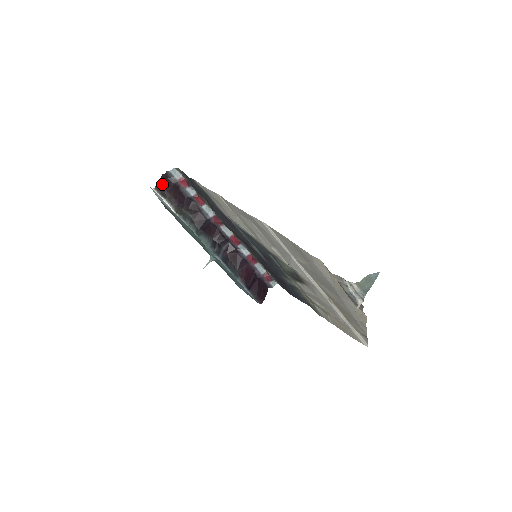
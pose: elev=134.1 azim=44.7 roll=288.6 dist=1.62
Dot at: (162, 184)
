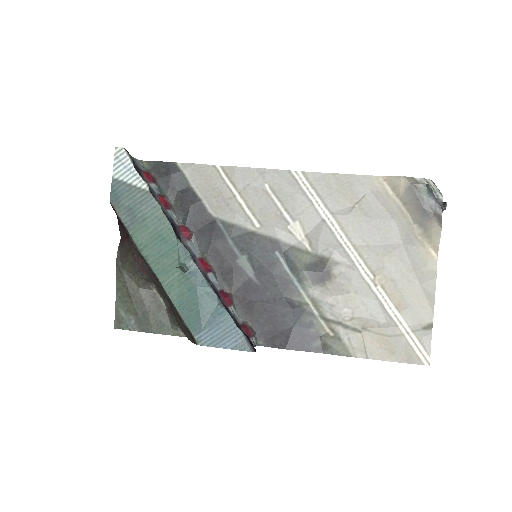
Dot at: occluded
